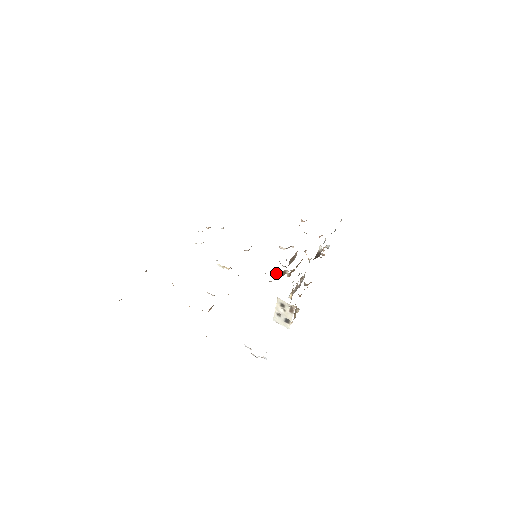
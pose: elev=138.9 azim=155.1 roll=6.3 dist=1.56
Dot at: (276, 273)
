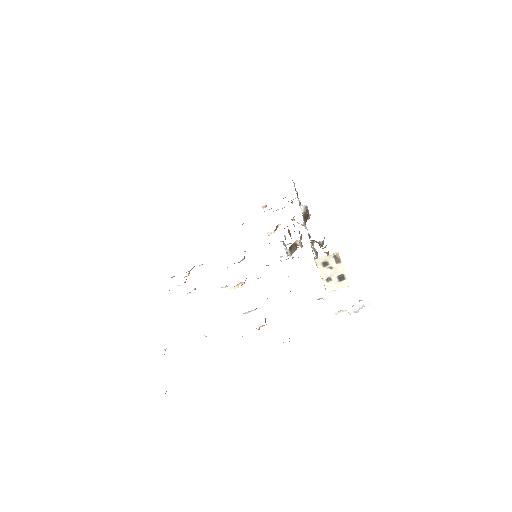
Dot at: (289, 250)
